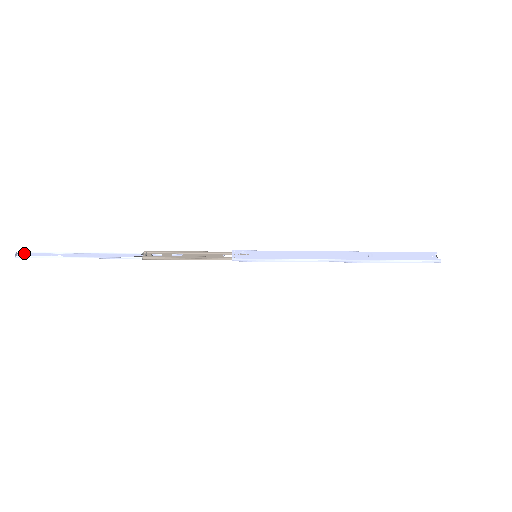
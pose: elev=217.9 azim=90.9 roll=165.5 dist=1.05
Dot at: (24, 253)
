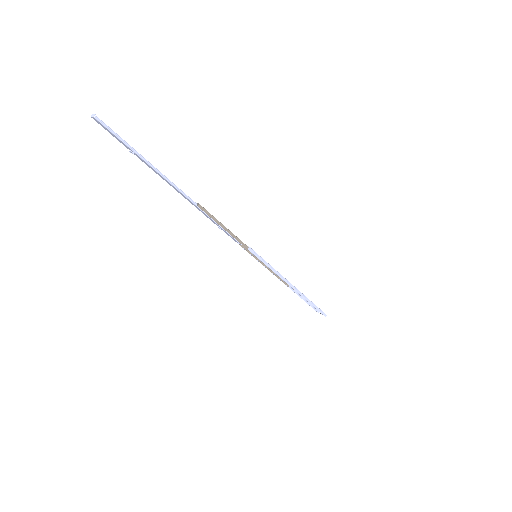
Dot at: (97, 121)
